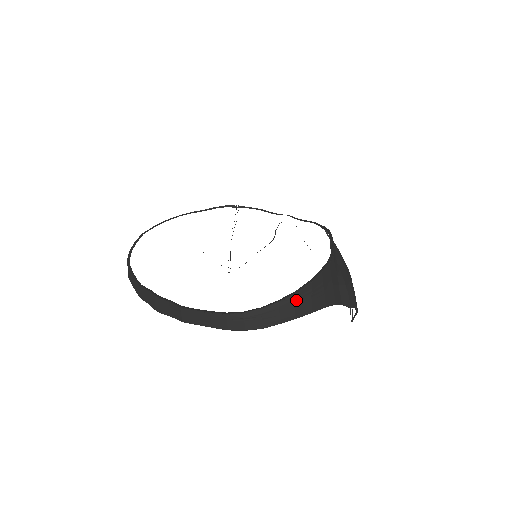
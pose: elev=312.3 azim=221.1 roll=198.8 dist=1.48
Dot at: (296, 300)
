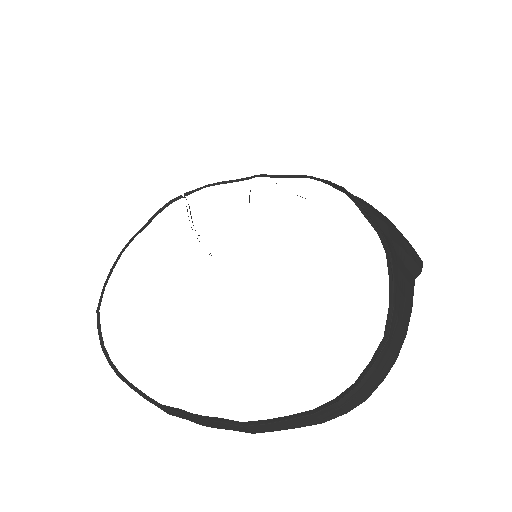
Dot at: (389, 343)
